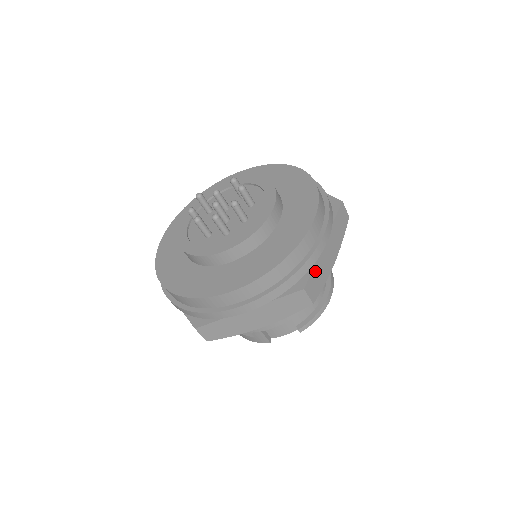
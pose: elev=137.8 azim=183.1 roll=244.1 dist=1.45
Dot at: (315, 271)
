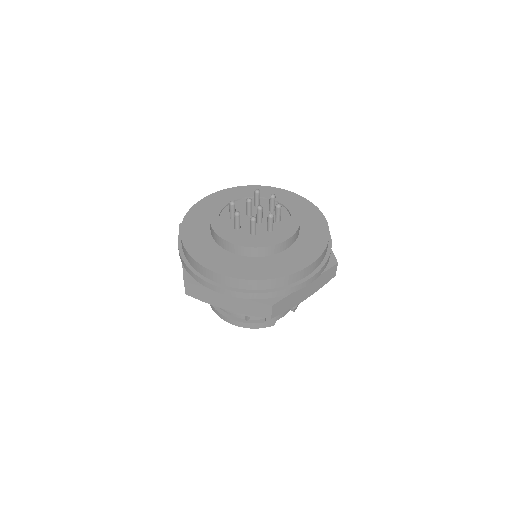
Dot at: occluded
